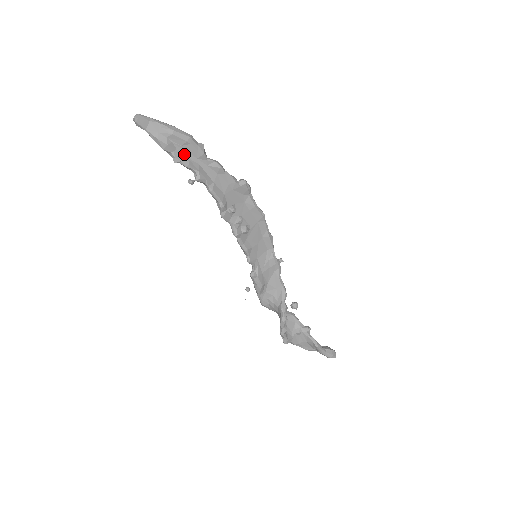
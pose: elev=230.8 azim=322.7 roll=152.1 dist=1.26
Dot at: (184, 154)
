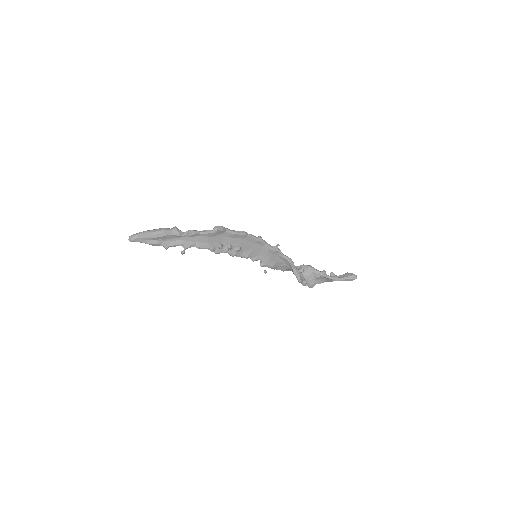
Dot at: (168, 241)
